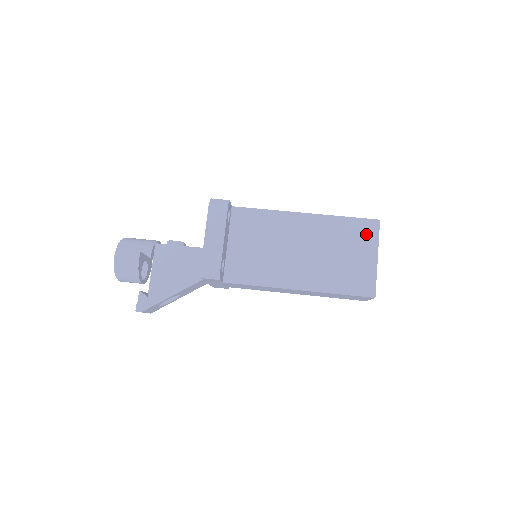
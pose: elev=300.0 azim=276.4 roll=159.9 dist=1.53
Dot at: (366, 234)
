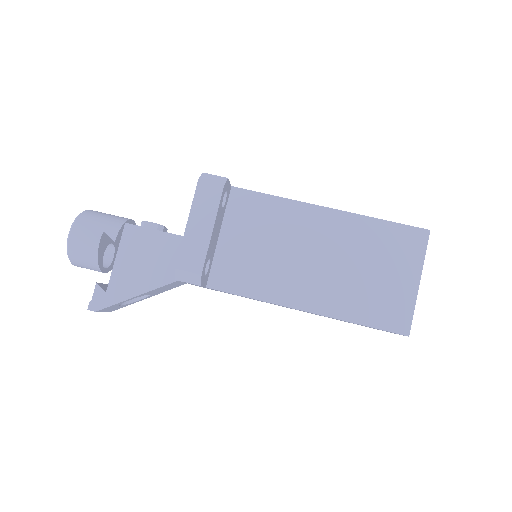
Dot at: (408, 247)
